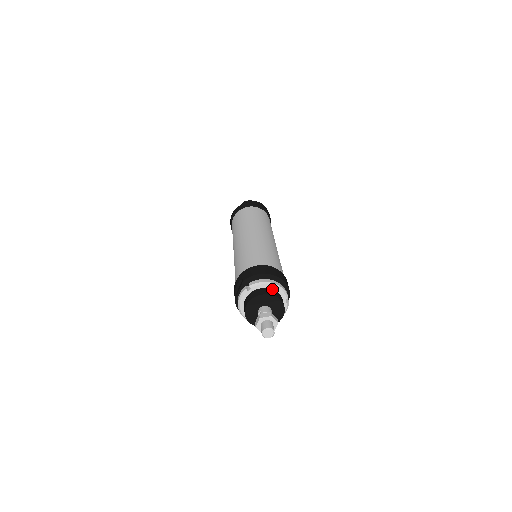
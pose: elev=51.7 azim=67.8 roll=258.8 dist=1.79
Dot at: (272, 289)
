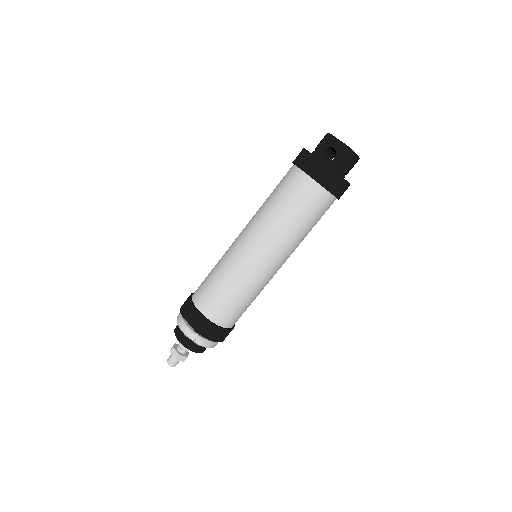
Dot at: occluded
